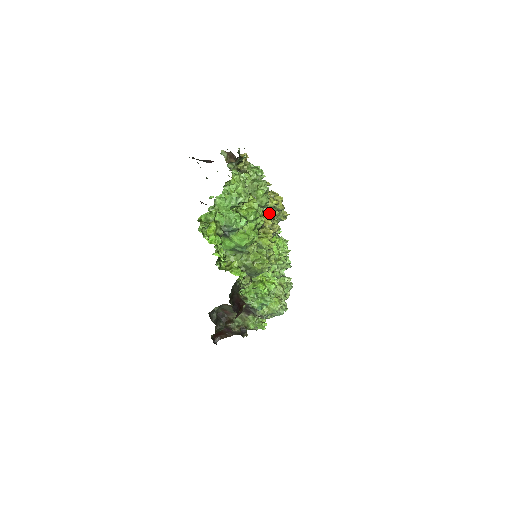
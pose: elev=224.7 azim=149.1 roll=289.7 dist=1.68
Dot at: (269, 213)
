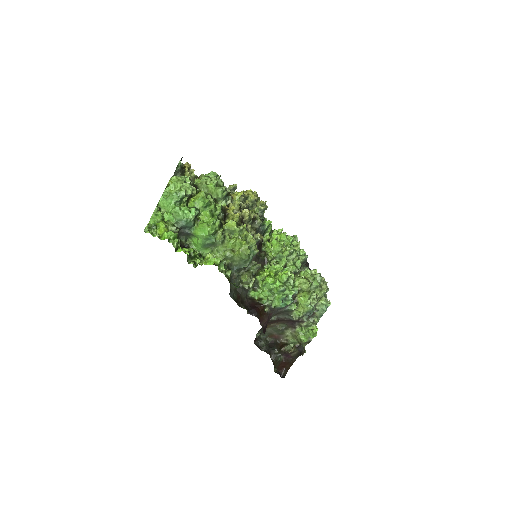
Dot at: occluded
